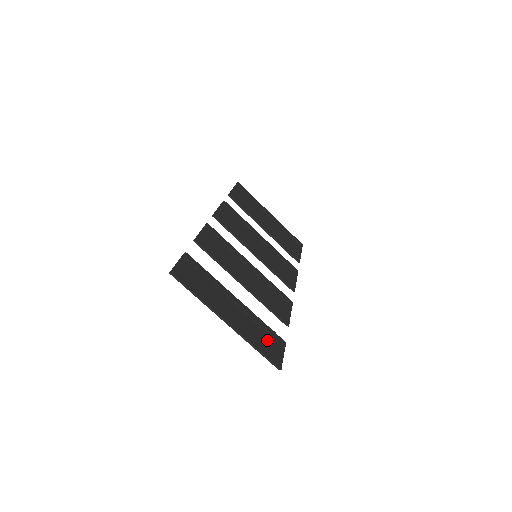
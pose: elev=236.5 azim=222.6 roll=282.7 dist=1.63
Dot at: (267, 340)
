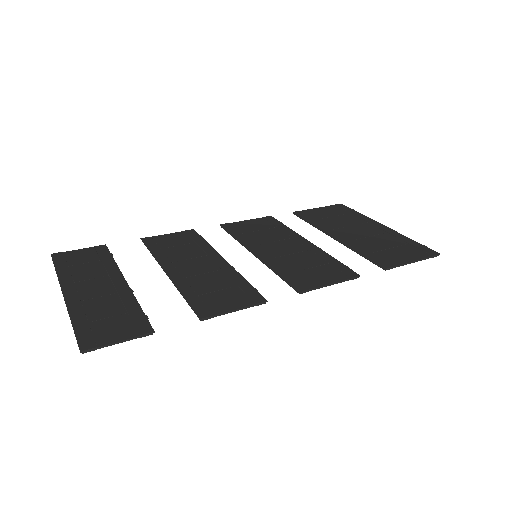
Dot at: (112, 321)
